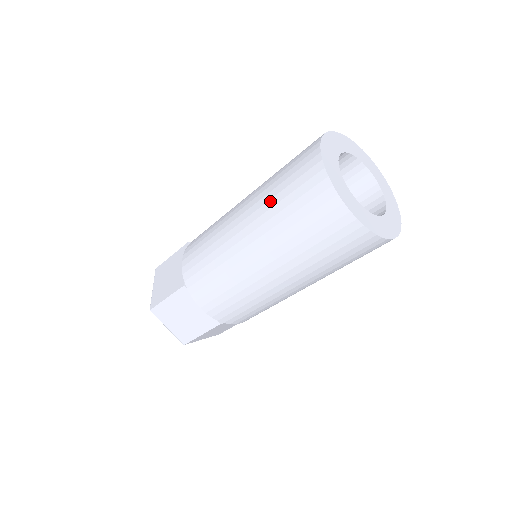
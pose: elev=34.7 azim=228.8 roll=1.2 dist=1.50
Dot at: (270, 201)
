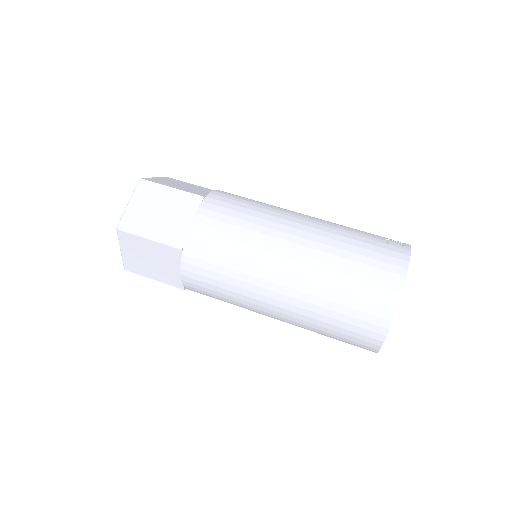
Dot at: (331, 275)
